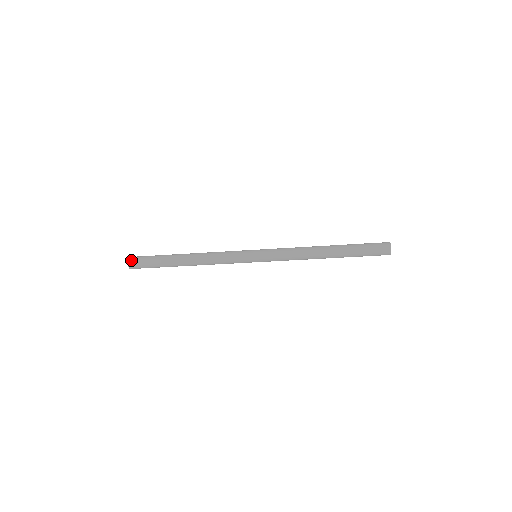
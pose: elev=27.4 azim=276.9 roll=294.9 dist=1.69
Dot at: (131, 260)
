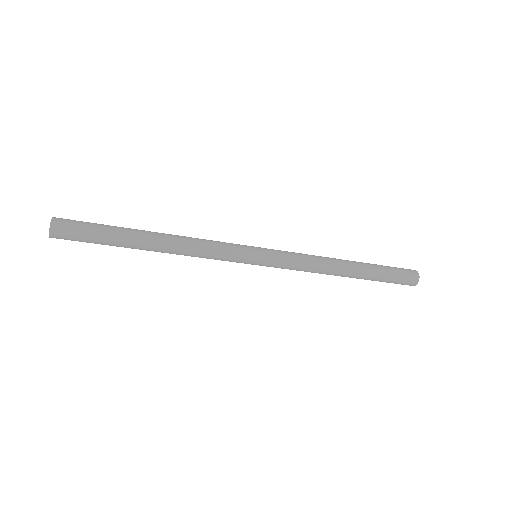
Dot at: (56, 232)
